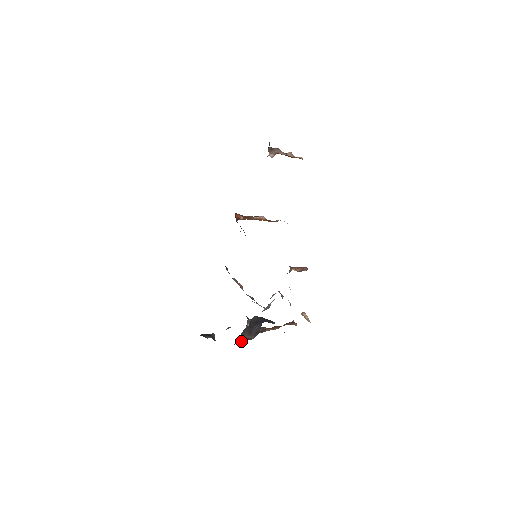
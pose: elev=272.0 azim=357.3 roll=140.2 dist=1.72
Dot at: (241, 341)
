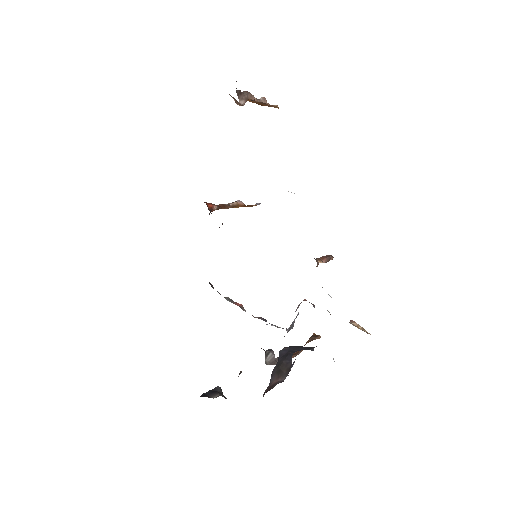
Dot at: (268, 389)
